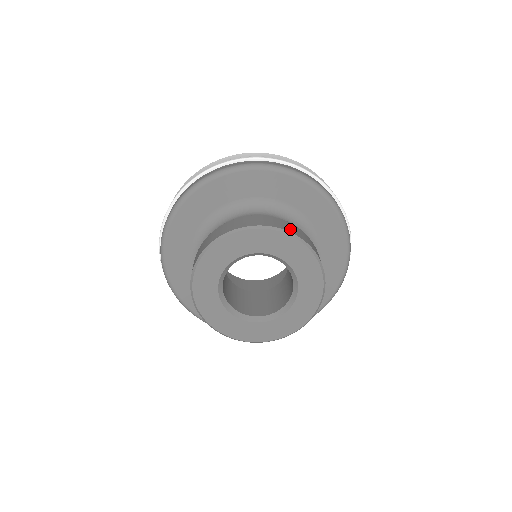
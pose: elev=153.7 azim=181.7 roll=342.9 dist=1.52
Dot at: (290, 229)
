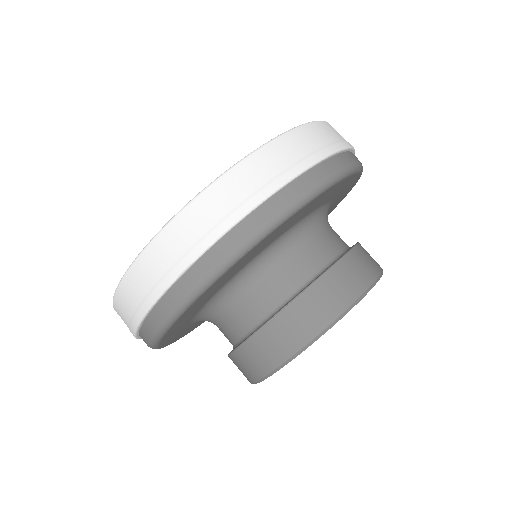
Dot at: (370, 270)
